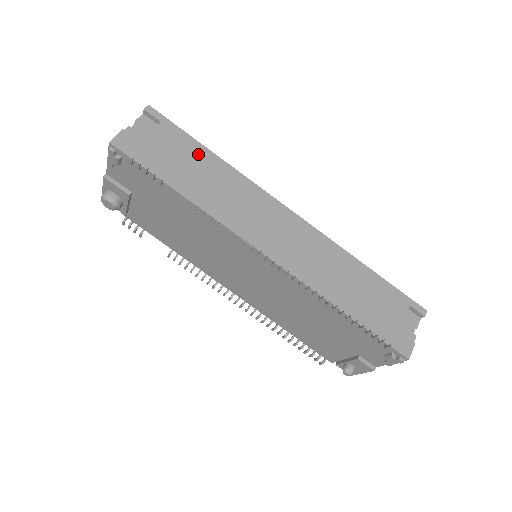
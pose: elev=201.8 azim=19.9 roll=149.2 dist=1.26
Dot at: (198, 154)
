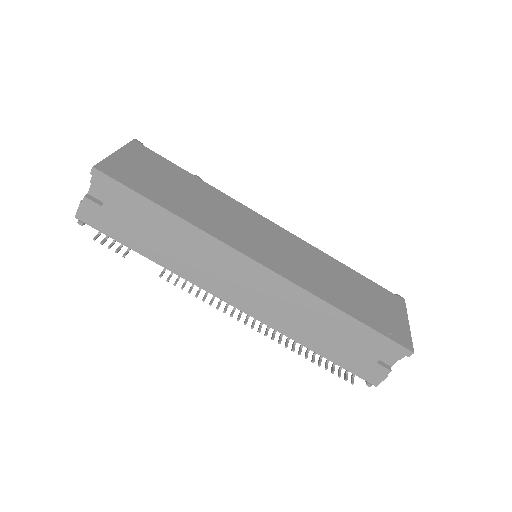
Dot at: (154, 215)
